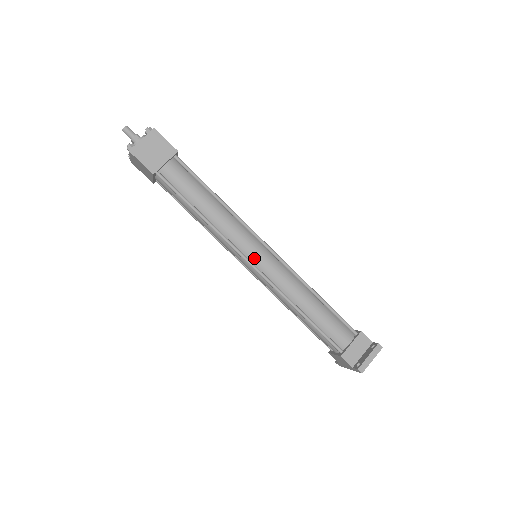
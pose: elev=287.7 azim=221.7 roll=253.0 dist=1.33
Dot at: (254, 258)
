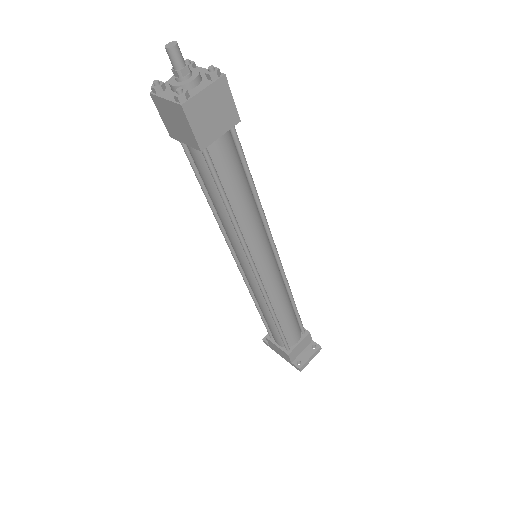
Dot at: (261, 267)
